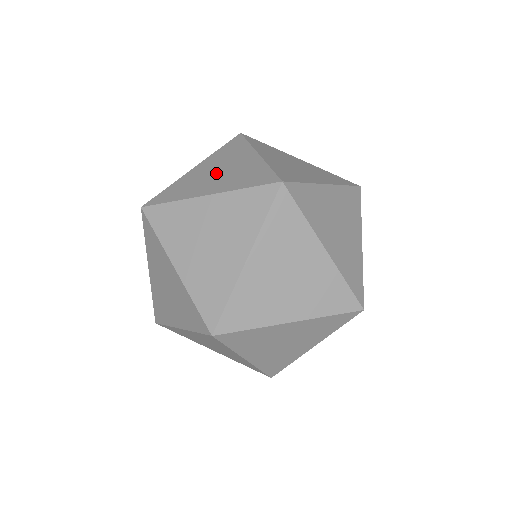
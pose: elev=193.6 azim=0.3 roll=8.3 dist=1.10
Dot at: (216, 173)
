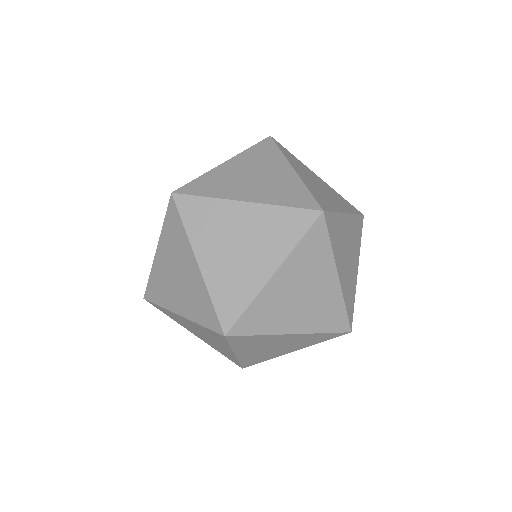
Dot at: occluded
